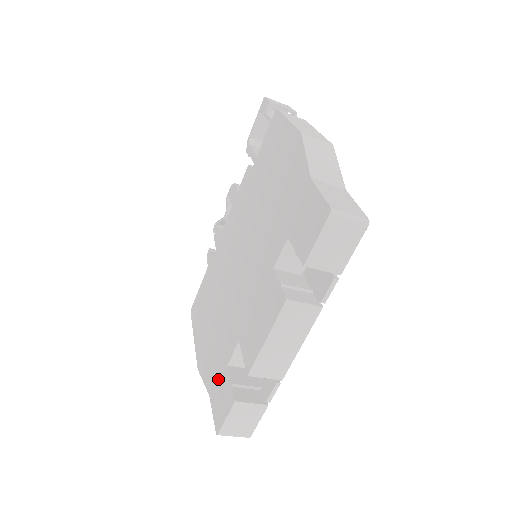
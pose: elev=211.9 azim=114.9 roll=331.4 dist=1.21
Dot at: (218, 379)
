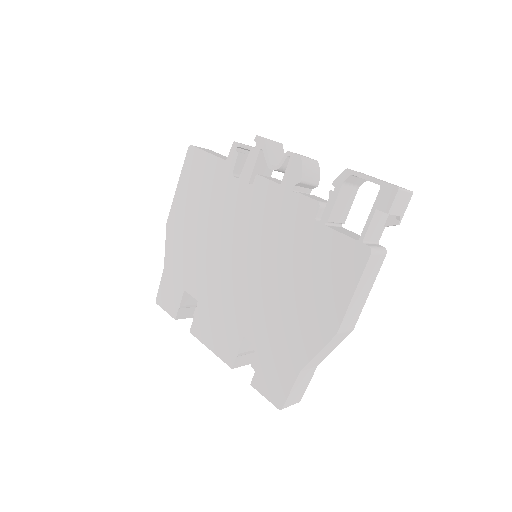
Dot at: (175, 279)
